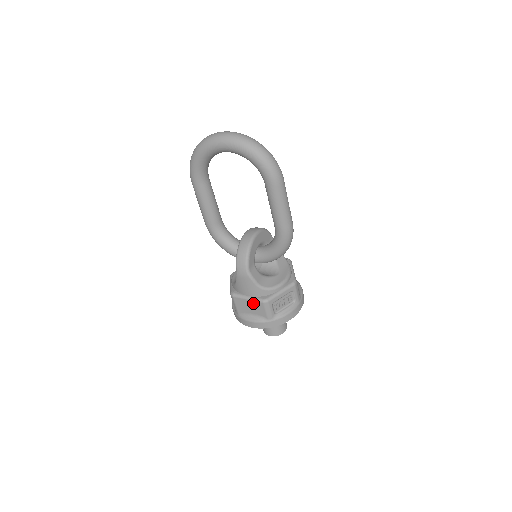
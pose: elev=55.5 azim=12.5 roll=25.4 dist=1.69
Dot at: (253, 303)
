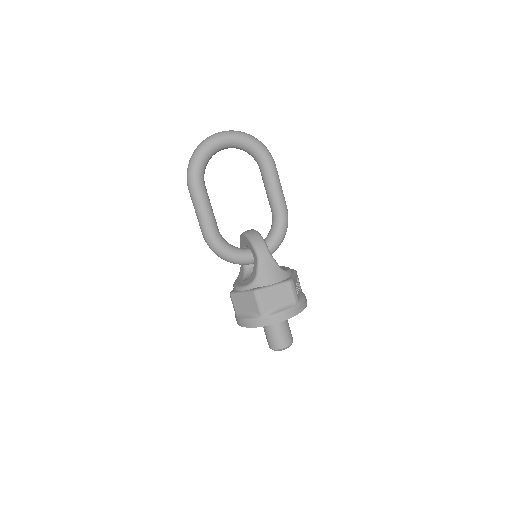
Dot at: (280, 289)
